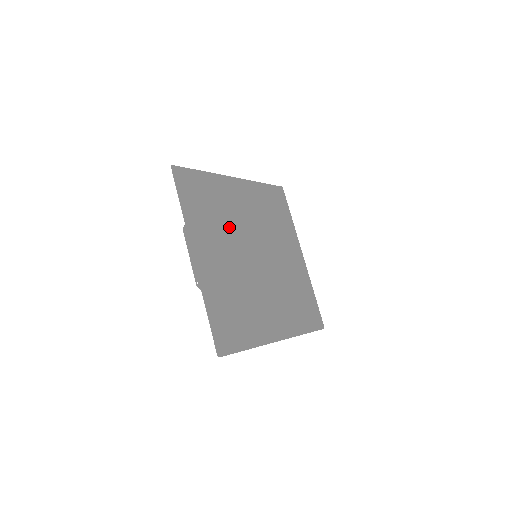
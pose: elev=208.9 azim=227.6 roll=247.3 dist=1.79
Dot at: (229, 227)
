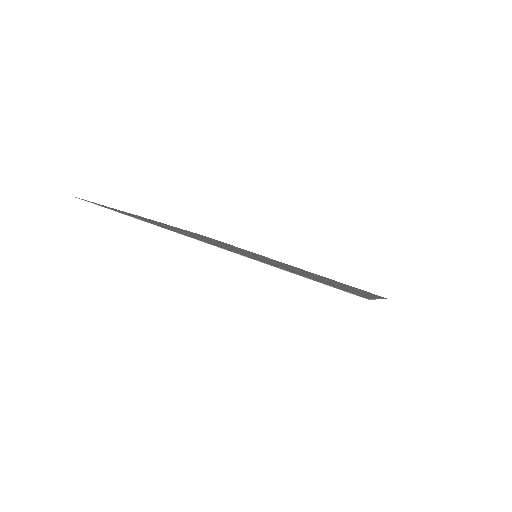
Dot at: occluded
